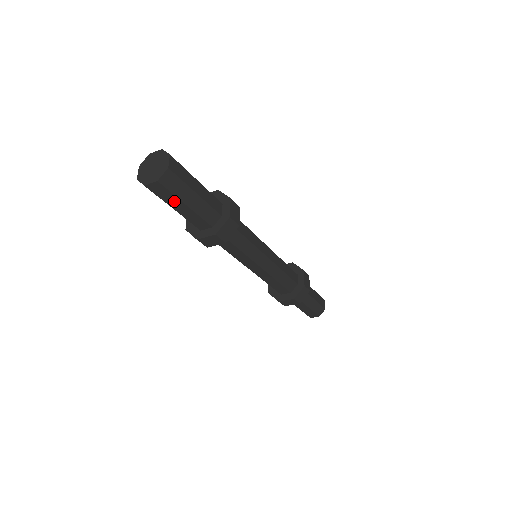
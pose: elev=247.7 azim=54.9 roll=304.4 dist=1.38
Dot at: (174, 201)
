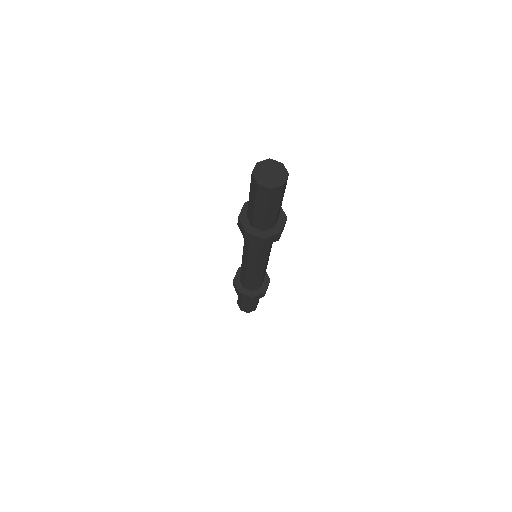
Dot at: (263, 204)
